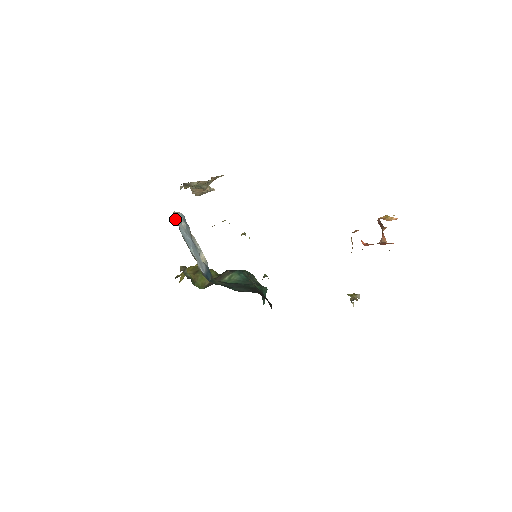
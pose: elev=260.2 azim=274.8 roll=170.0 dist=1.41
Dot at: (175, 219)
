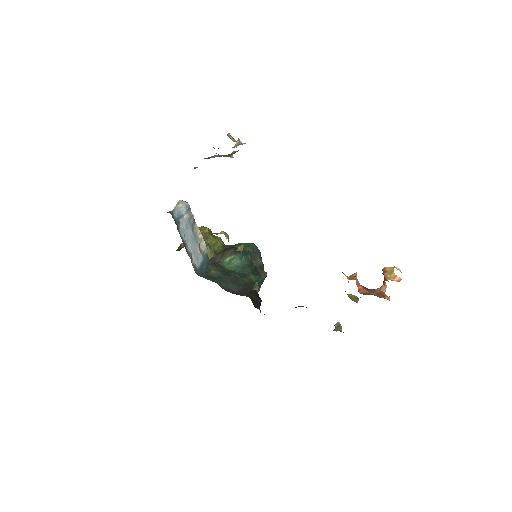
Dot at: (176, 216)
